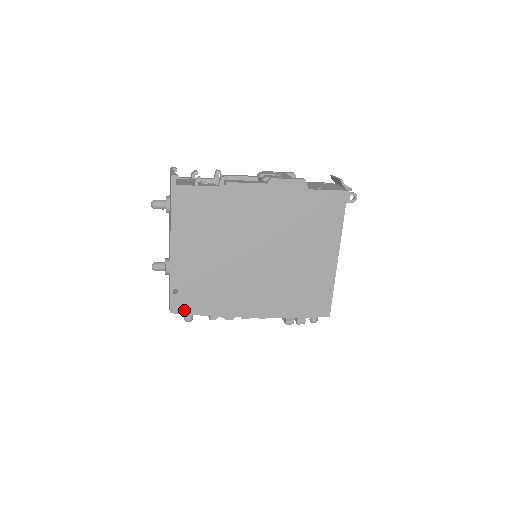
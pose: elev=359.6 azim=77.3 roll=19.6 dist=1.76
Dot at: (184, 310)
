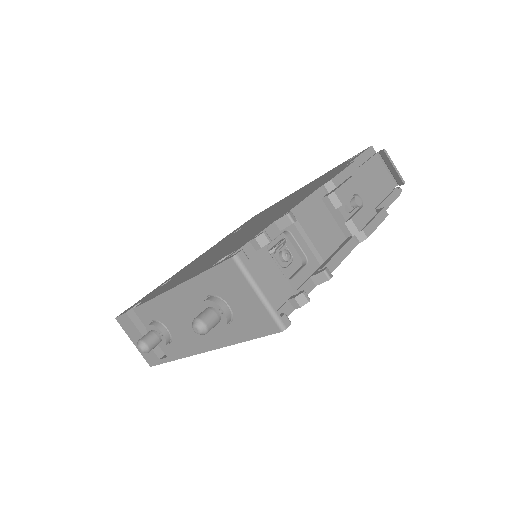
Dot at: occluded
